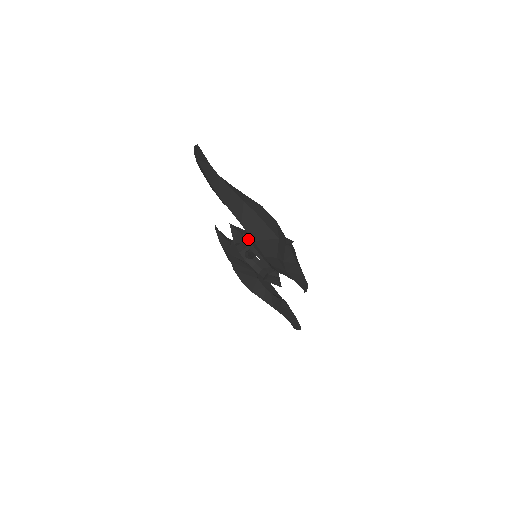
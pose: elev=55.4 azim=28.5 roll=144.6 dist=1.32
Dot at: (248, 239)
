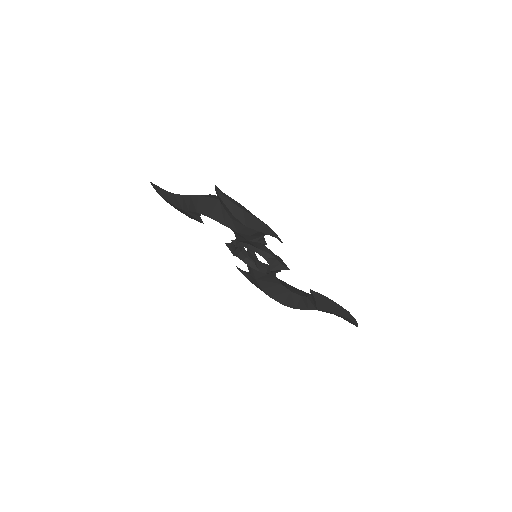
Dot at: (235, 241)
